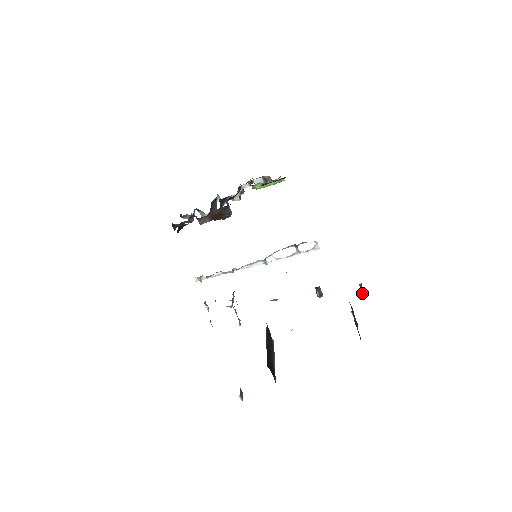
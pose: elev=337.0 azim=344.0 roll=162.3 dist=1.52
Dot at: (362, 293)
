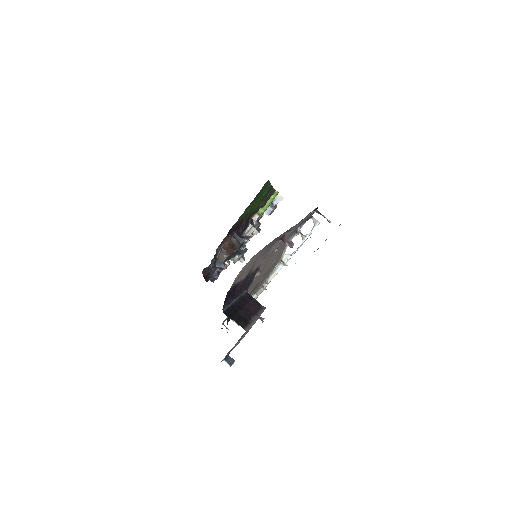
Dot at: occluded
